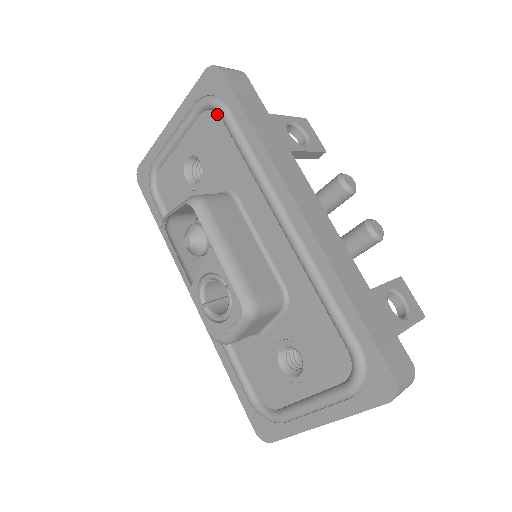
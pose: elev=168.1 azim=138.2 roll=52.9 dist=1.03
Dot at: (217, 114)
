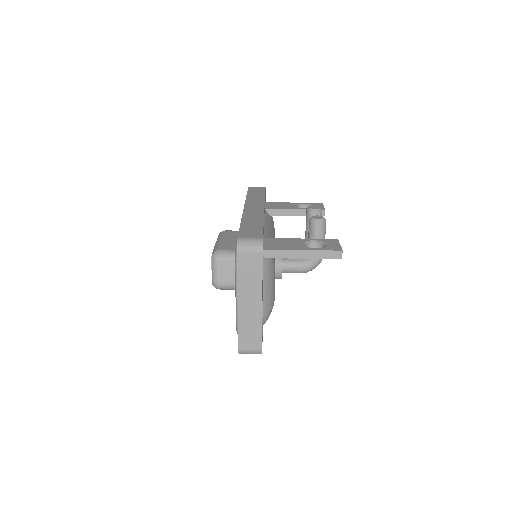
Dot at: occluded
